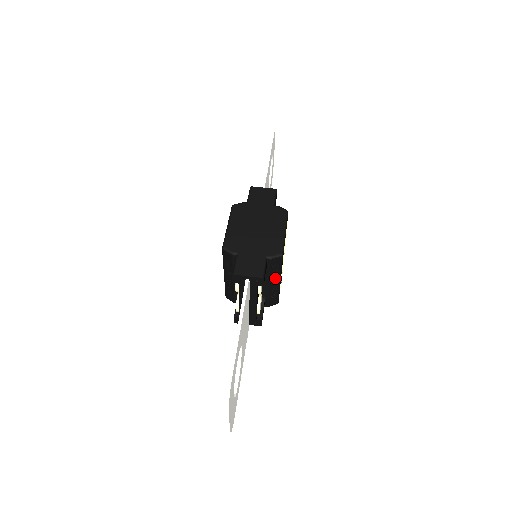
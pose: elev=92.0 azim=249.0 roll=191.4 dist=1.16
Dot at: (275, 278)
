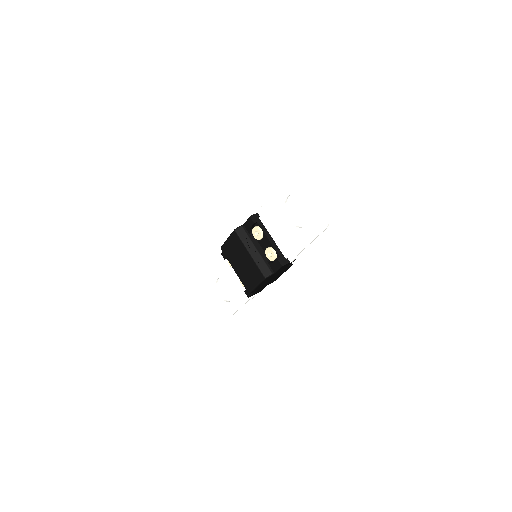
Dot at: occluded
